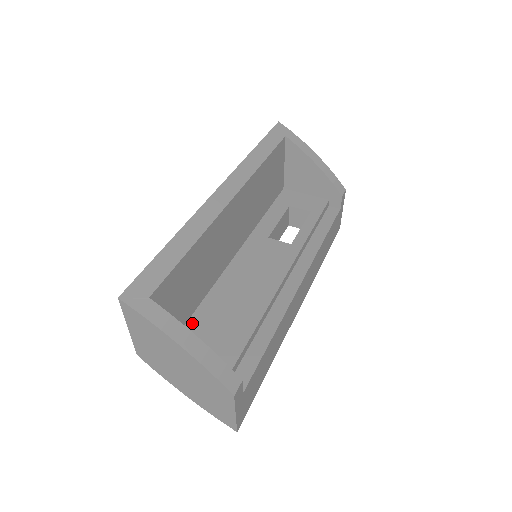
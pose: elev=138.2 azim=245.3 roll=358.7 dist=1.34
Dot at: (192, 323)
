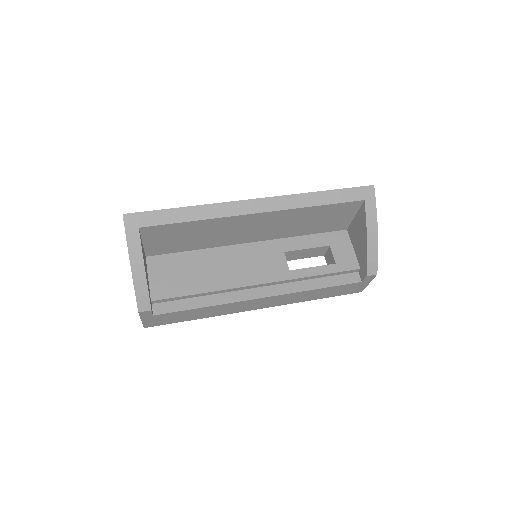
Dot at: (177, 256)
